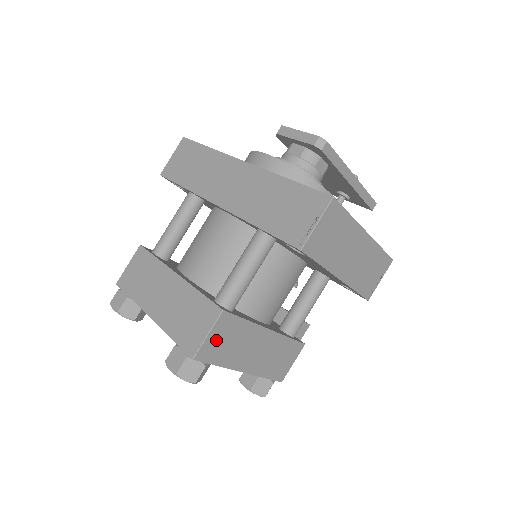
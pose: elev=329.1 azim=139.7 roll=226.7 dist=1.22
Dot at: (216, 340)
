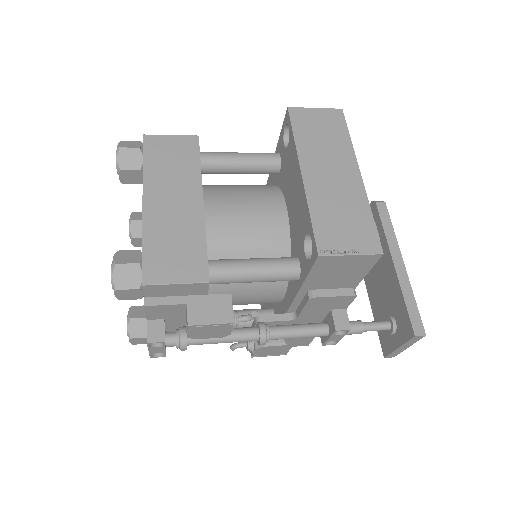
Dot at: (169, 146)
